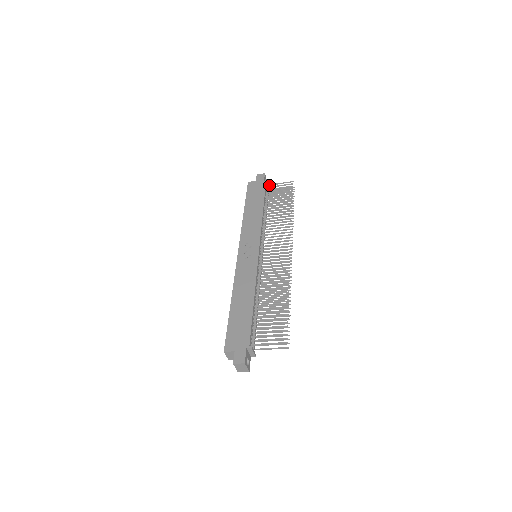
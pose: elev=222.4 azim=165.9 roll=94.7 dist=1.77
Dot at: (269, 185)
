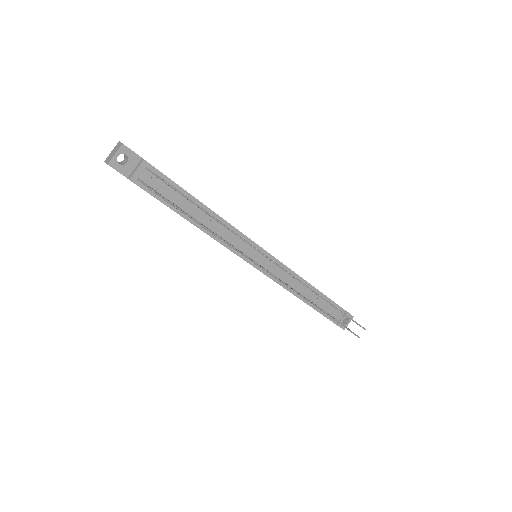
Dot at: occluded
